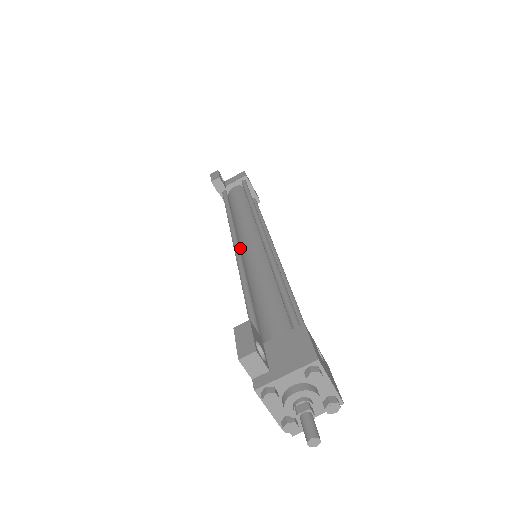
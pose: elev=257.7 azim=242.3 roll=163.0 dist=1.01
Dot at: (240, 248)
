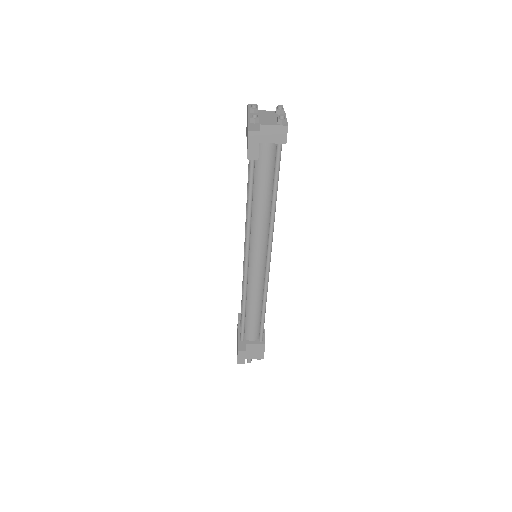
Dot at: occluded
